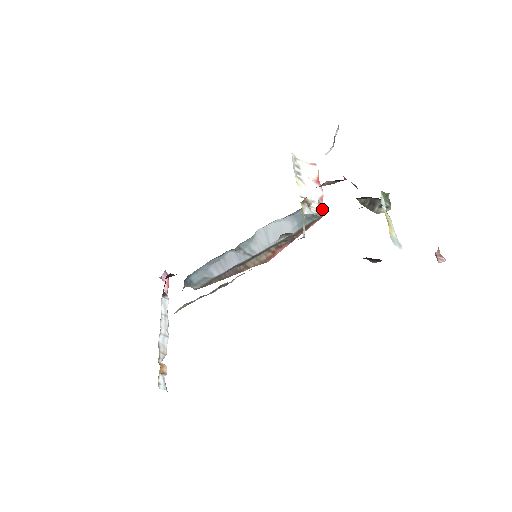
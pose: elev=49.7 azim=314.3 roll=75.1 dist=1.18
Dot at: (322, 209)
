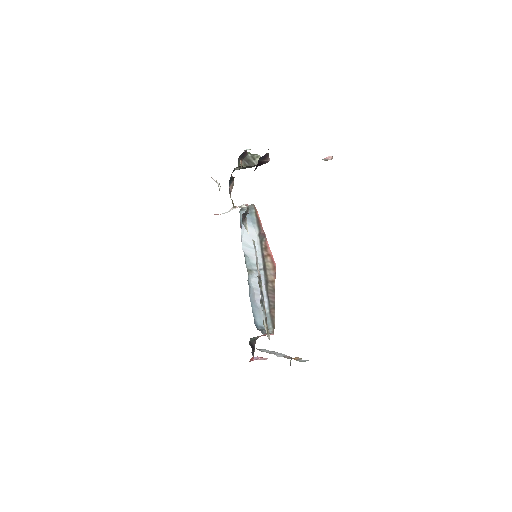
Dot at: occluded
